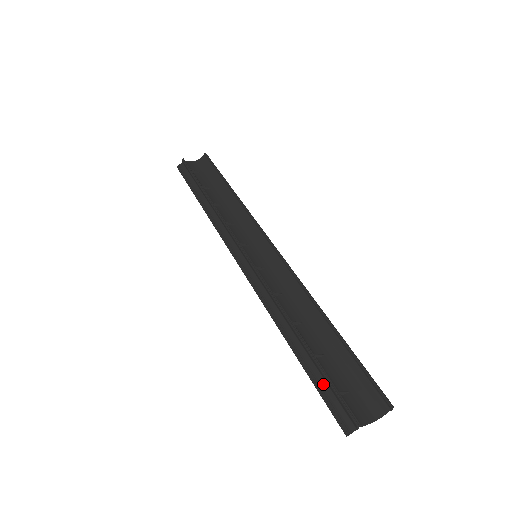
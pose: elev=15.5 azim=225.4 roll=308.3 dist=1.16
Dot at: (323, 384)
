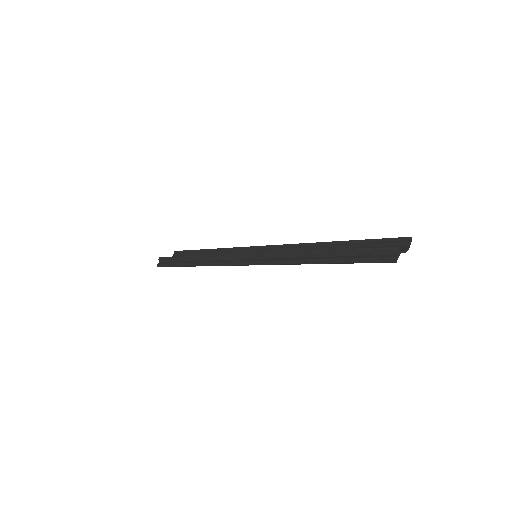
Dot at: (358, 257)
